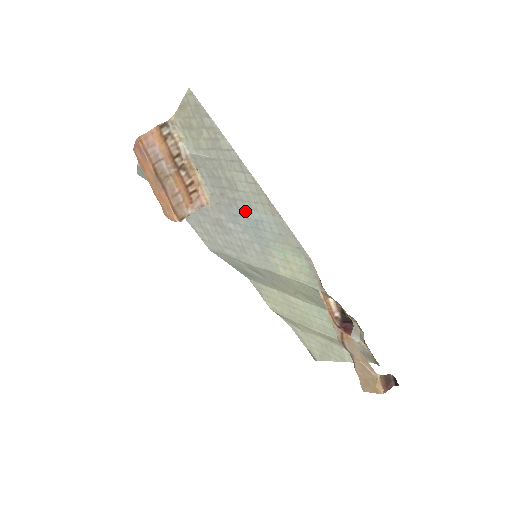
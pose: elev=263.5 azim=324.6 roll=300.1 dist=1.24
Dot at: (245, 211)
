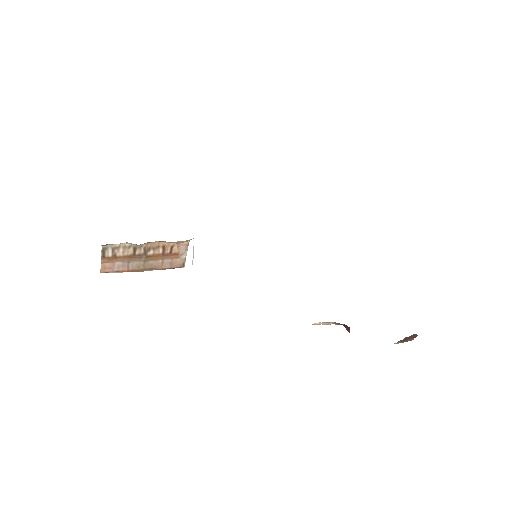
Dot at: occluded
